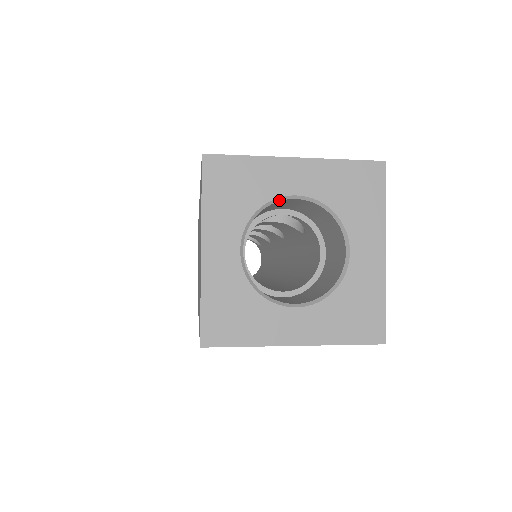
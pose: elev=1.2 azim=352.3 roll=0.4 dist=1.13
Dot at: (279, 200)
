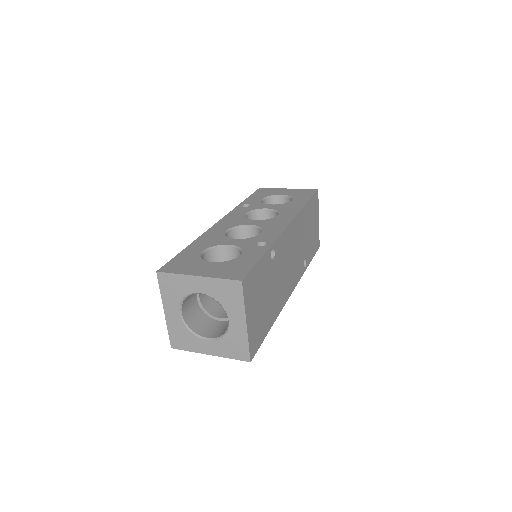
Dot at: occluded
